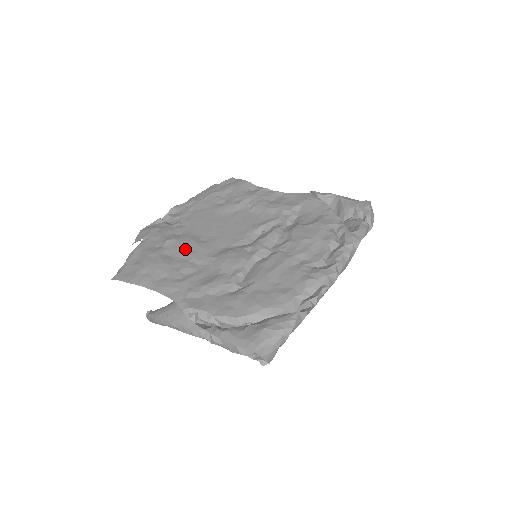
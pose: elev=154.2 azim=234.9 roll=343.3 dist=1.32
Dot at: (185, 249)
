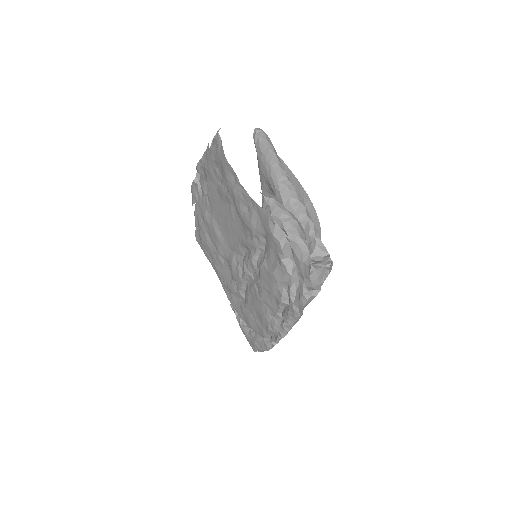
Dot at: (214, 238)
